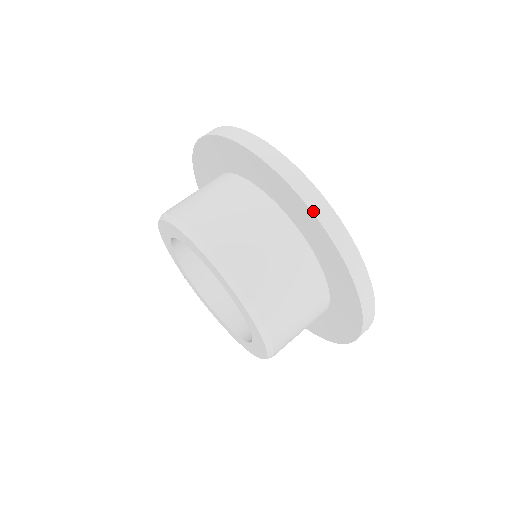
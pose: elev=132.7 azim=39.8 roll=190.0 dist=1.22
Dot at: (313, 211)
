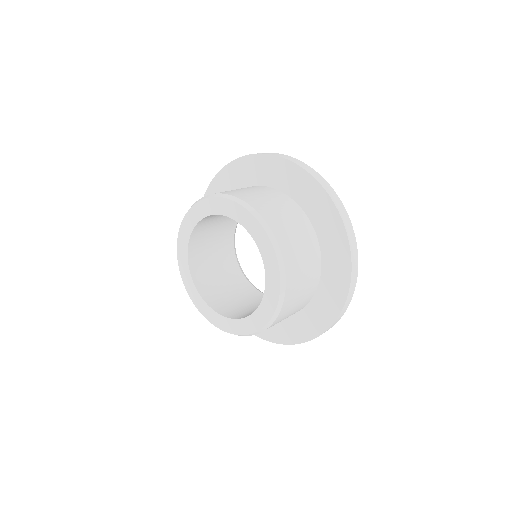
Dot at: (352, 257)
